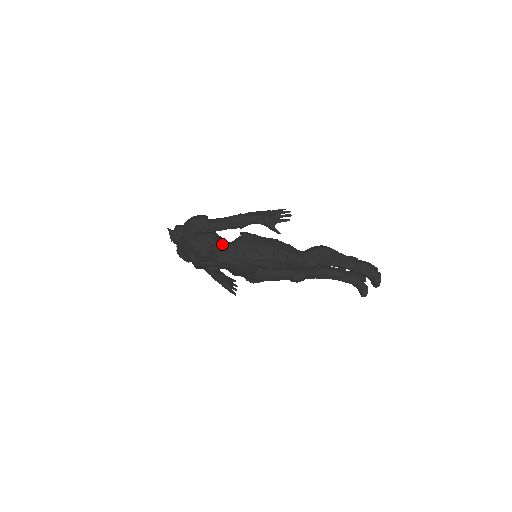
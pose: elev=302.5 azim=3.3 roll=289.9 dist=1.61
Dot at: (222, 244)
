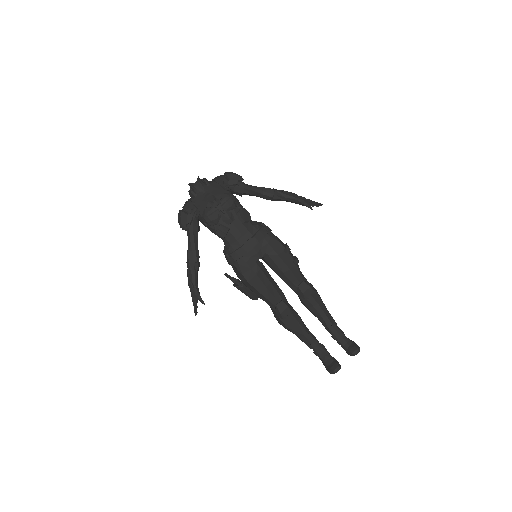
Dot at: occluded
